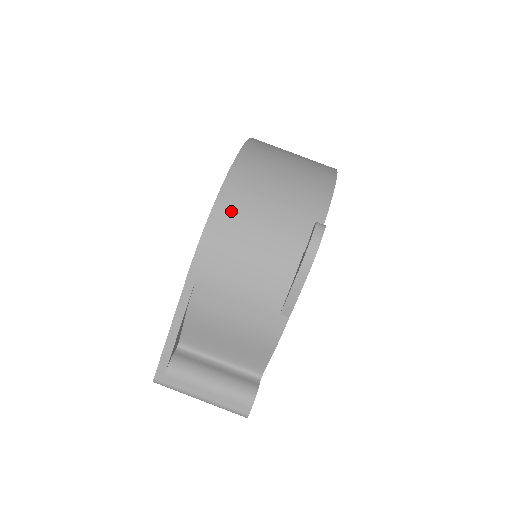
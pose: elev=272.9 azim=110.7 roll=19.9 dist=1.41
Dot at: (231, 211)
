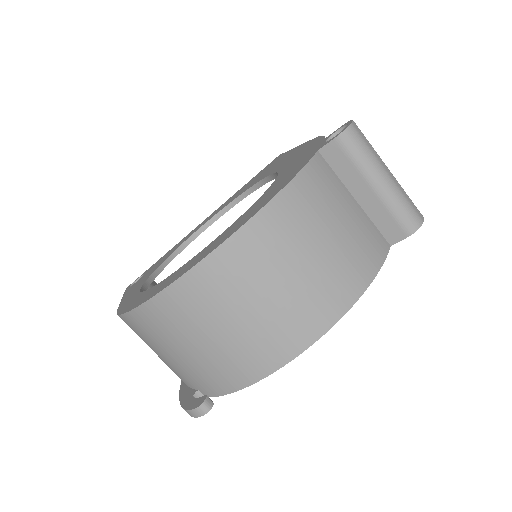
Dot at: (143, 327)
